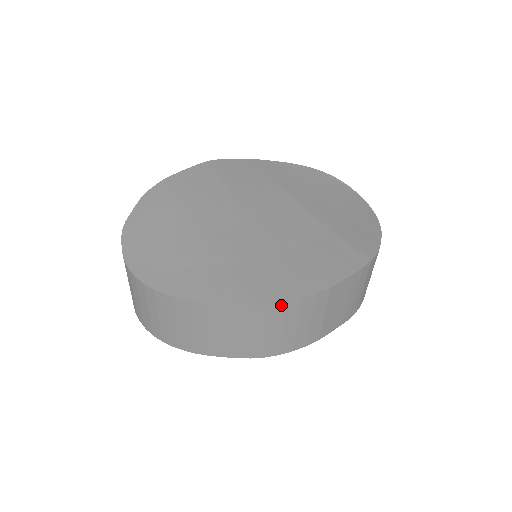
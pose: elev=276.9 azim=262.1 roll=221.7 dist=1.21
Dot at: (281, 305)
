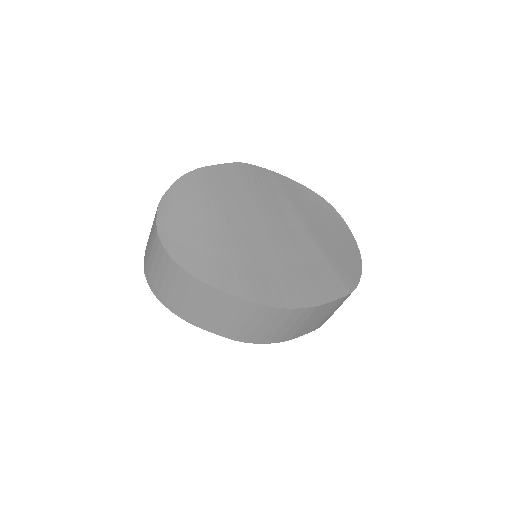
Dot at: (278, 309)
